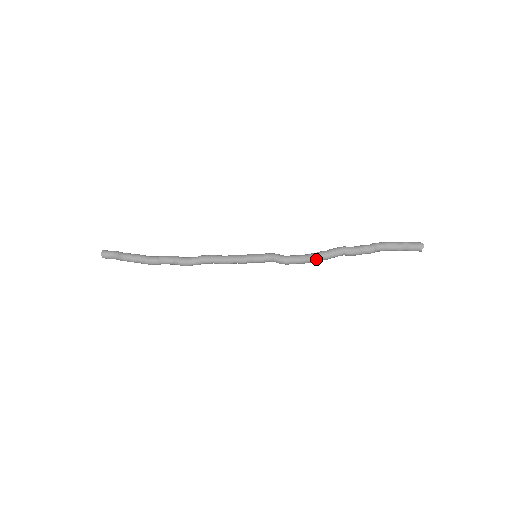
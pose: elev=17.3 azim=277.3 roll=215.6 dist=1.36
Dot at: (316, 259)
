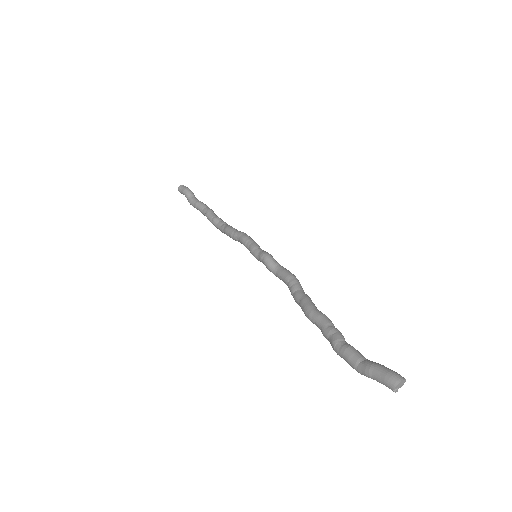
Dot at: occluded
